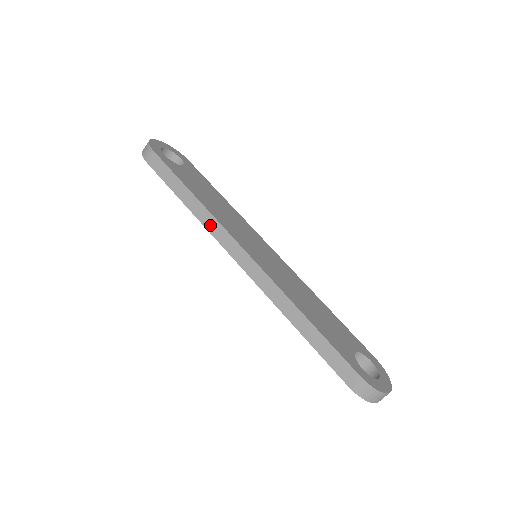
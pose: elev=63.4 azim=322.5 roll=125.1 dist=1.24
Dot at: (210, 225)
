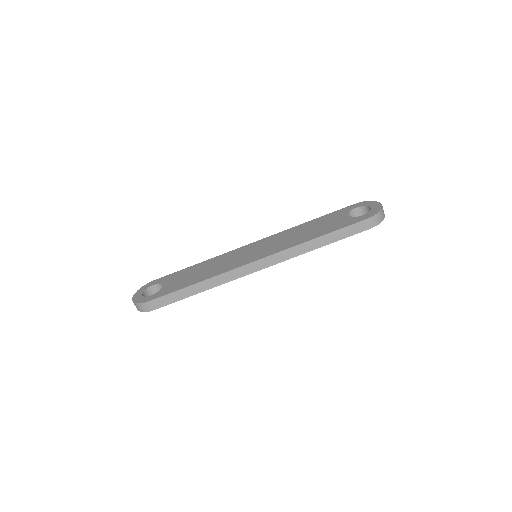
Dot at: (224, 279)
